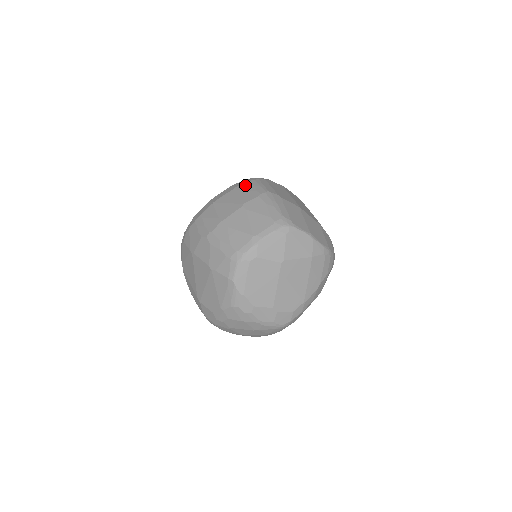
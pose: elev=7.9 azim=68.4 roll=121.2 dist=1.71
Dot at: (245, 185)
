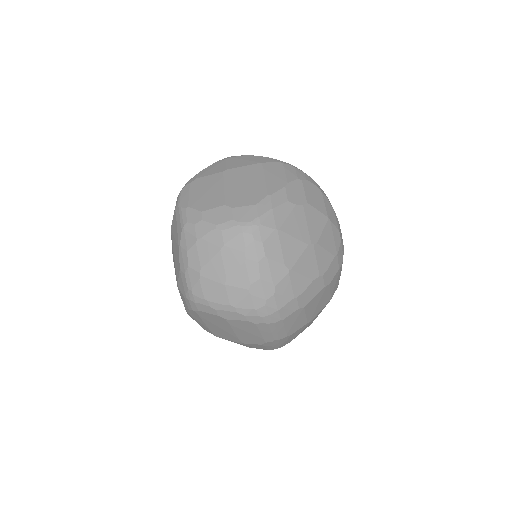
Dot at: occluded
